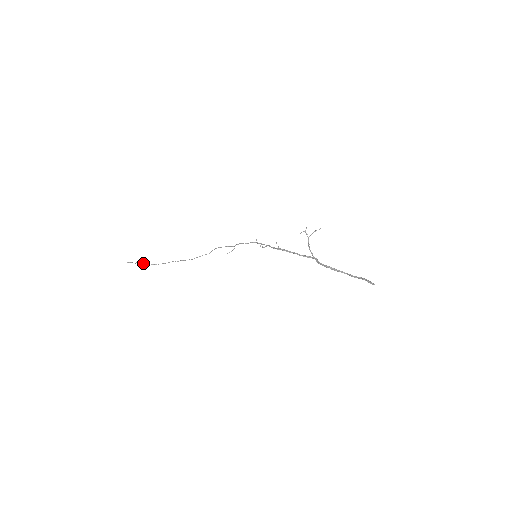
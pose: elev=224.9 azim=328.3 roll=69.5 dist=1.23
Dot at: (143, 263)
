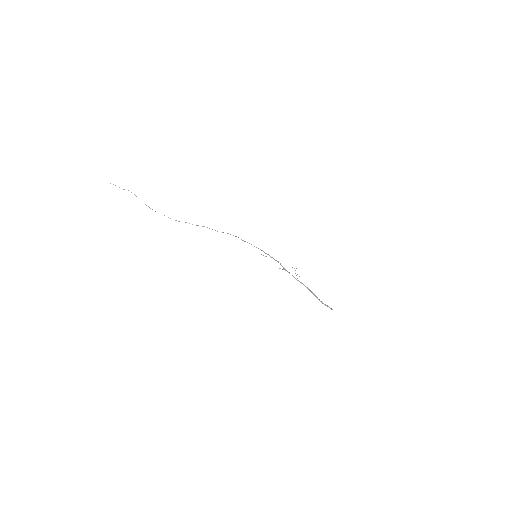
Dot at: (135, 195)
